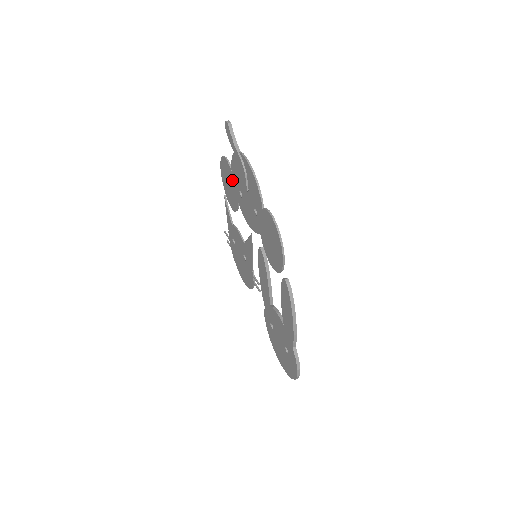
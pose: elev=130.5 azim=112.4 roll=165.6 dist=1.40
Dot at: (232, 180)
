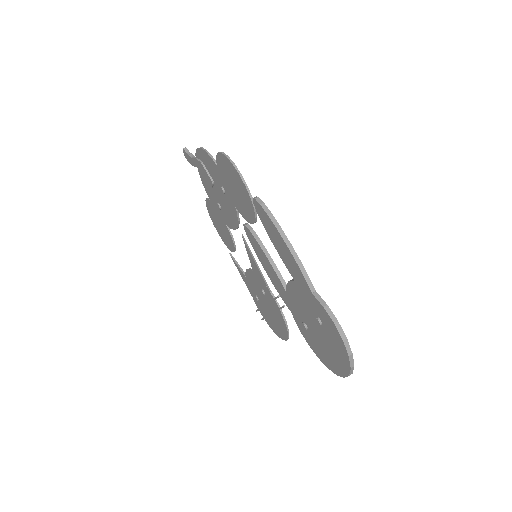
Dot at: (215, 210)
